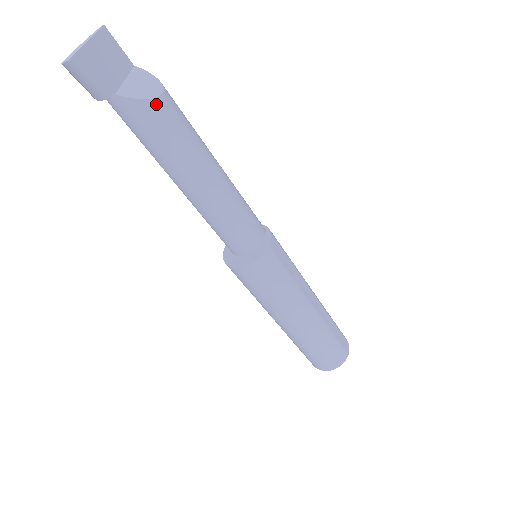
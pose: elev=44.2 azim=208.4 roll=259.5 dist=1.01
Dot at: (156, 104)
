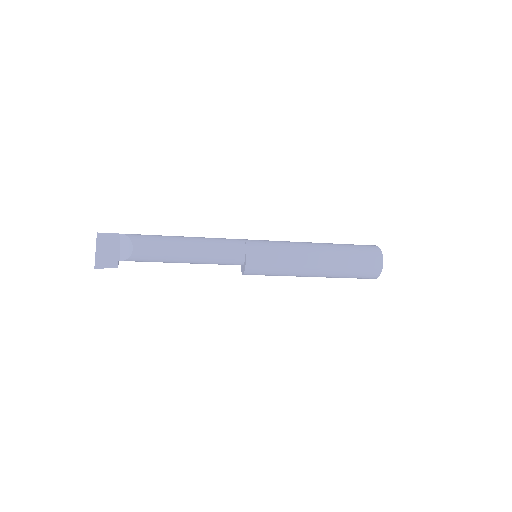
Dot at: (134, 256)
